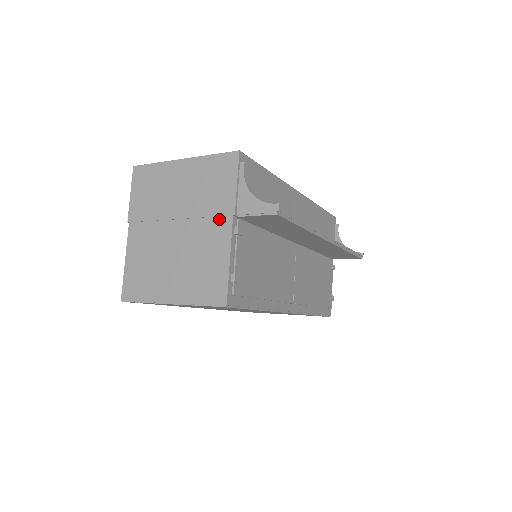
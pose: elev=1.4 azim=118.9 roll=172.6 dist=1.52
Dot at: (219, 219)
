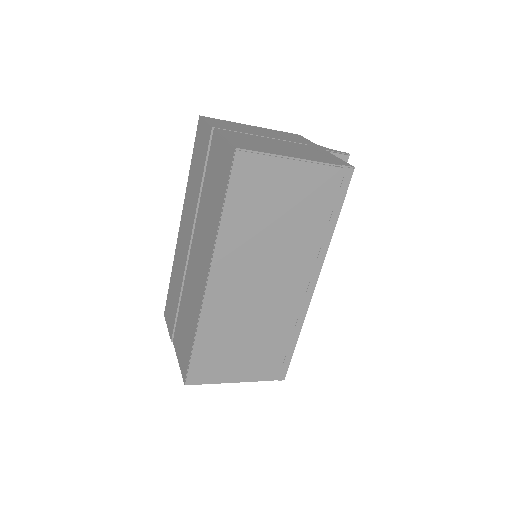
Dot at: (309, 145)
